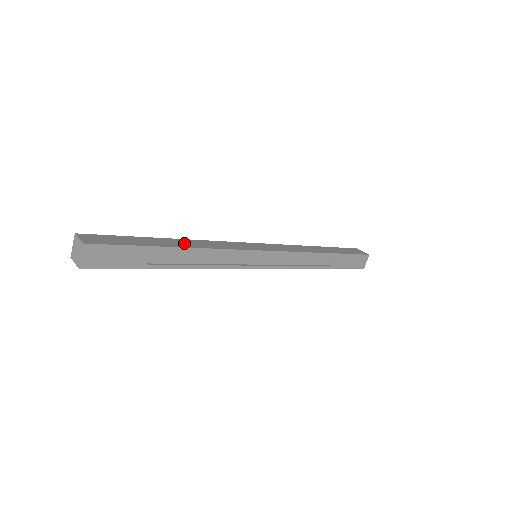
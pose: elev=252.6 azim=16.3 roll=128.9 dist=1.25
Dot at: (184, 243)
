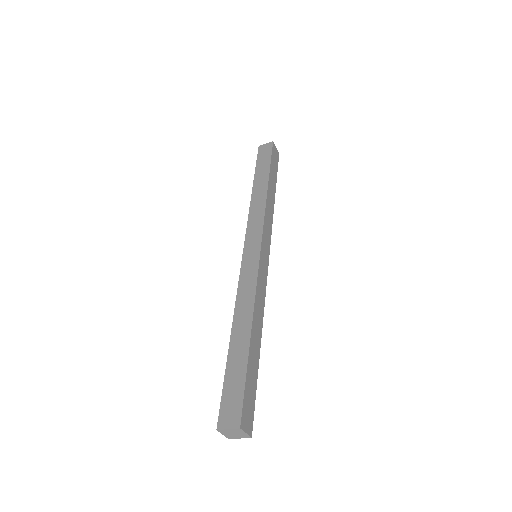
Dot at: (257, 329)
